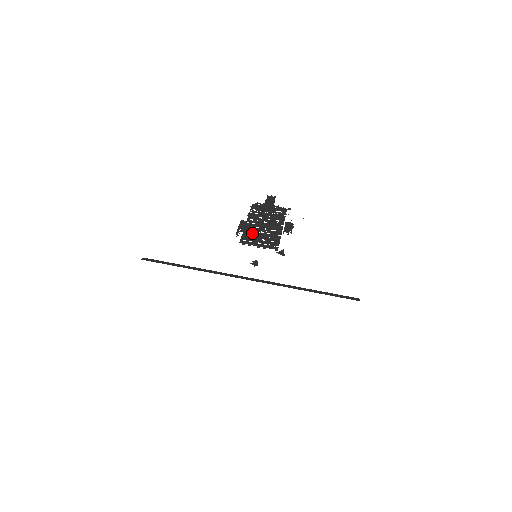
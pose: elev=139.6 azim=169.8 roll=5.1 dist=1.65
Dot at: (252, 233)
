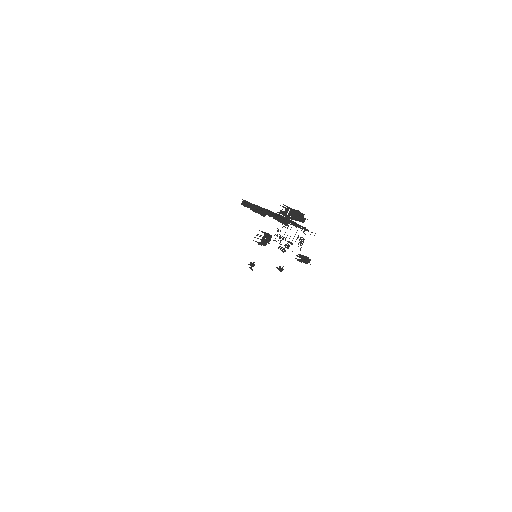
Dot at: occluded
